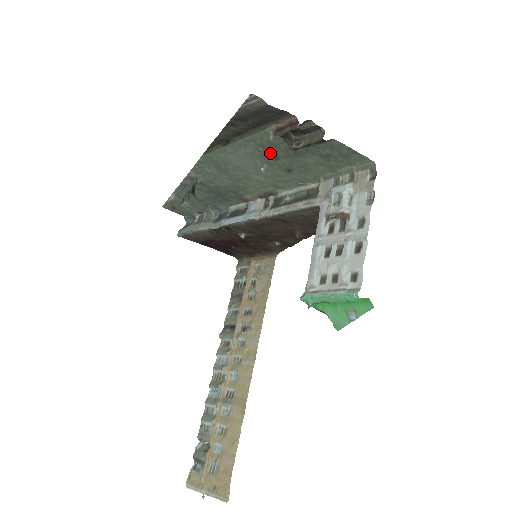
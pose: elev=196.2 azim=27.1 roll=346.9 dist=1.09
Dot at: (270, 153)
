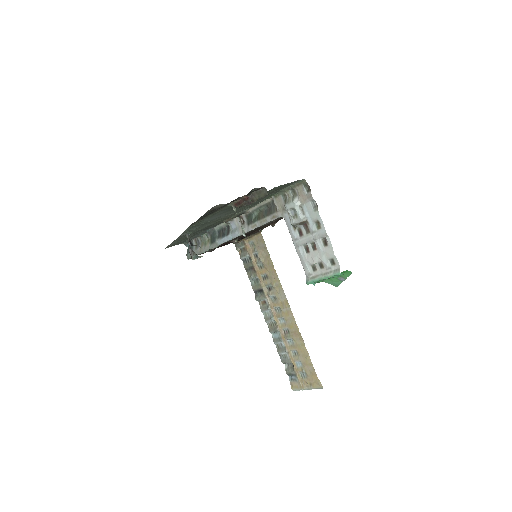
Dot at: occluded
